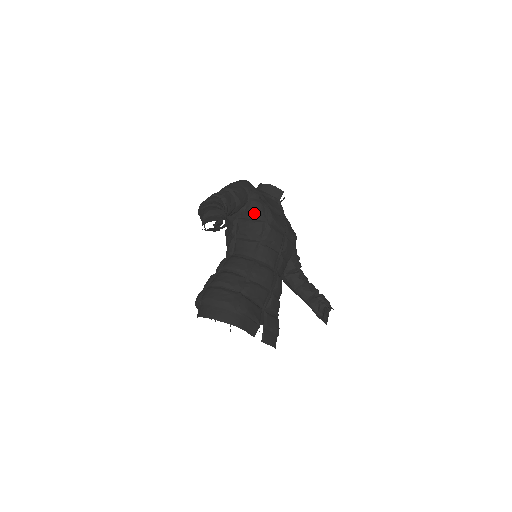
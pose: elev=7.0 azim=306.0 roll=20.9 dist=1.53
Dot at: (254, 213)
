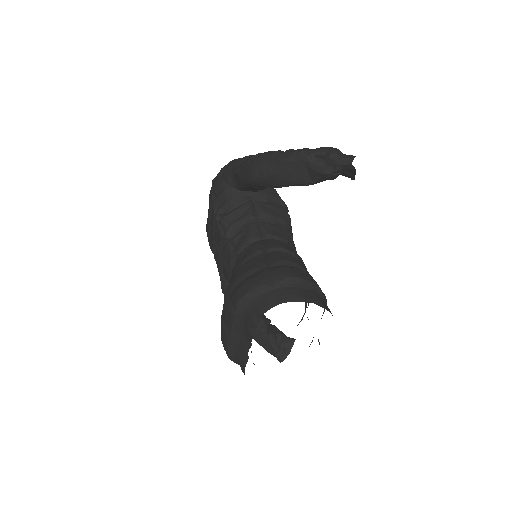
Dot at: (274, 197)
